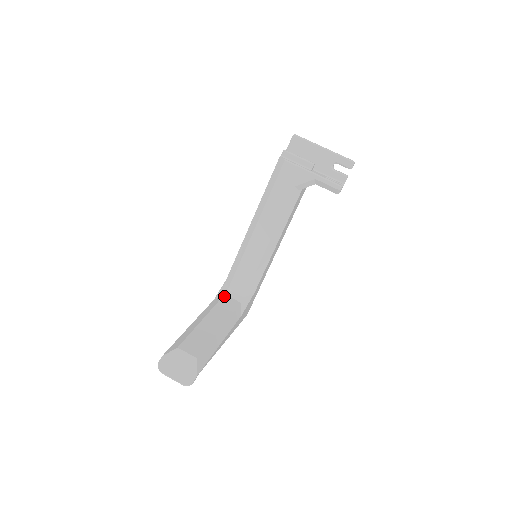
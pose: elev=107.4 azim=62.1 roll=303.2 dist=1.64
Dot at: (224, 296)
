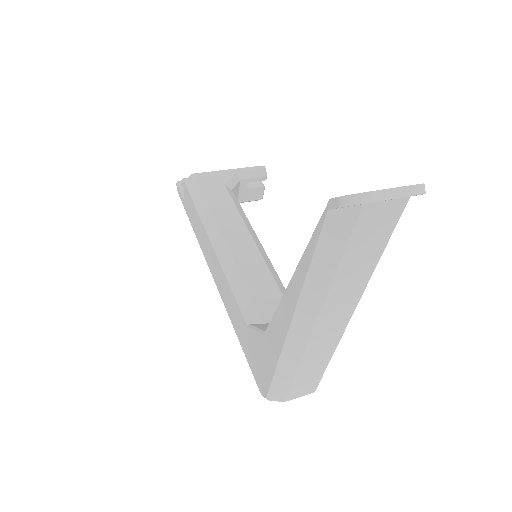
Dot at: occluded
